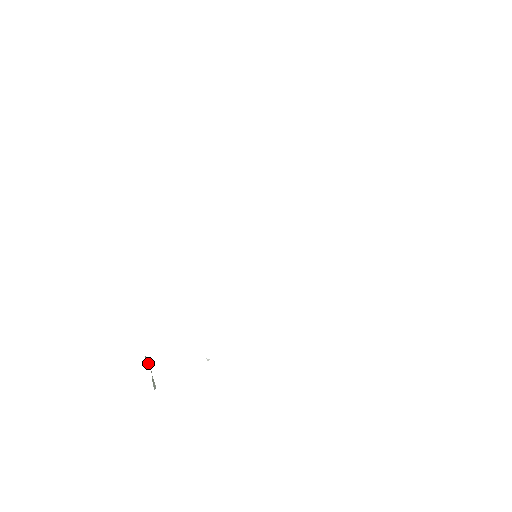
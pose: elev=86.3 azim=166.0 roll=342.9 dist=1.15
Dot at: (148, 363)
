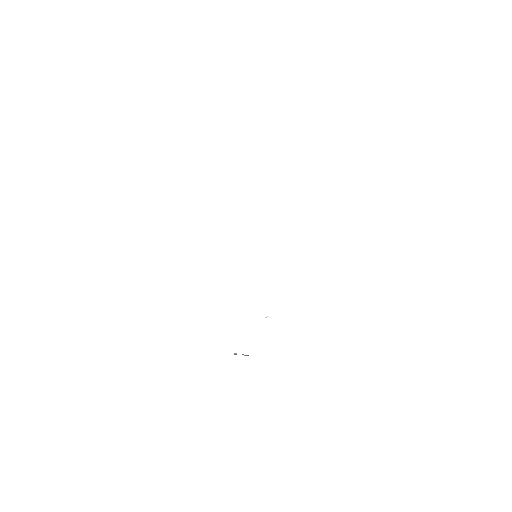
Dot at: occluded
